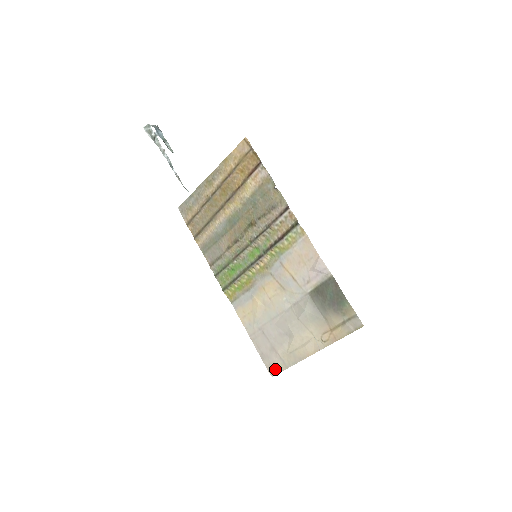
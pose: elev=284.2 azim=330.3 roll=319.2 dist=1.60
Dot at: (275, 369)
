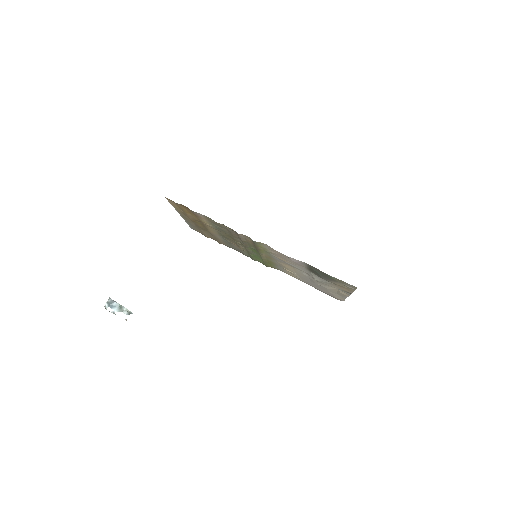
Dot at: (339, 299)
